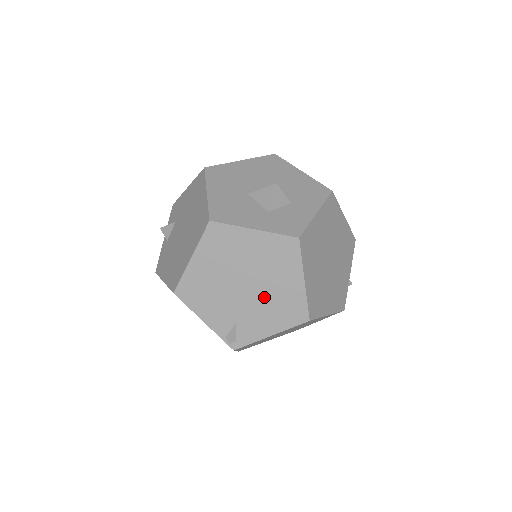
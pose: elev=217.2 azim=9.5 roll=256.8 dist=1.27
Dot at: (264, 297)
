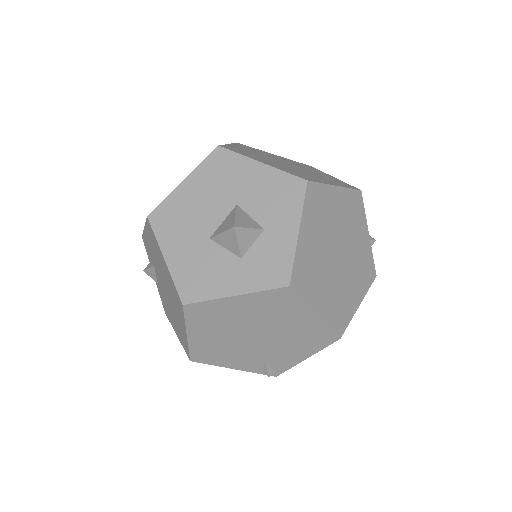
Dot at: (281, 338)
